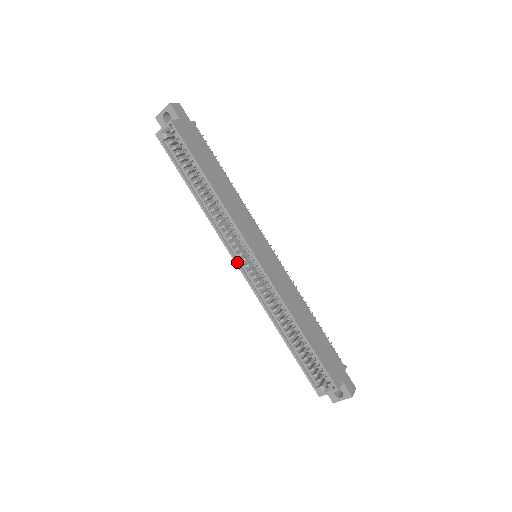
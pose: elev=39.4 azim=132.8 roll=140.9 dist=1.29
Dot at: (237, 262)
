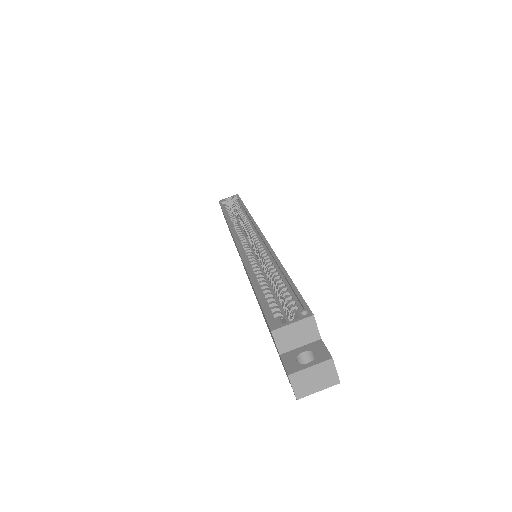
Dot at: (236, 238)
